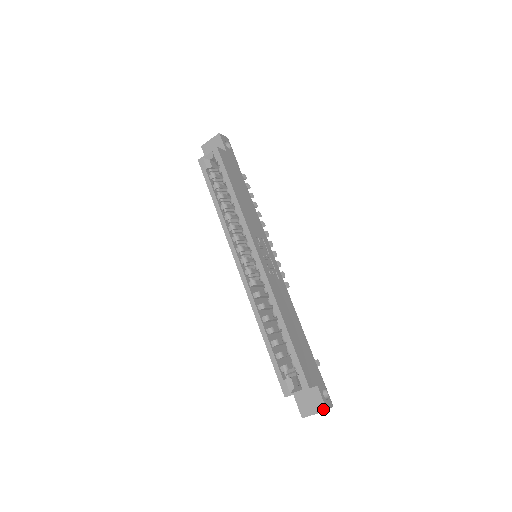
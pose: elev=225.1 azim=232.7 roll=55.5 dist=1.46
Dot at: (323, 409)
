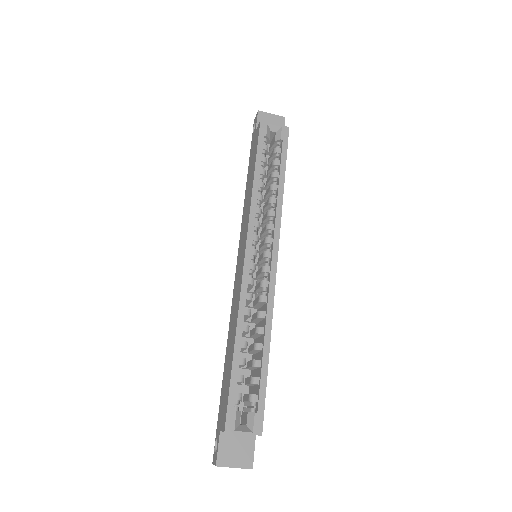
Dot at: (249, 466)
